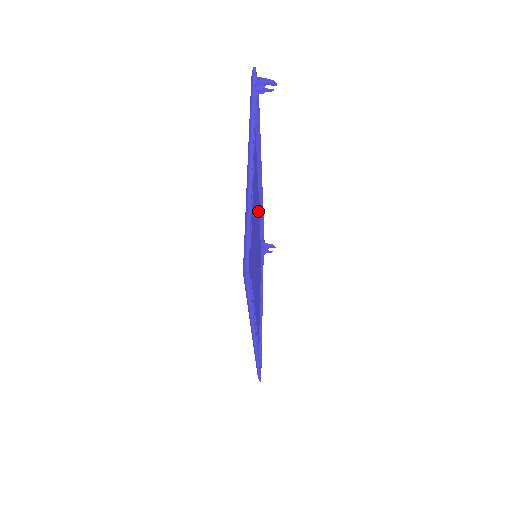
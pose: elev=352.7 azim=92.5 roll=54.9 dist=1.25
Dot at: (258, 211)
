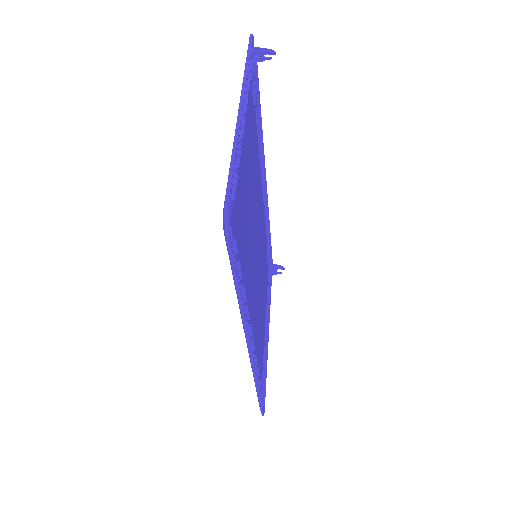
Dot at: (262, 215)
